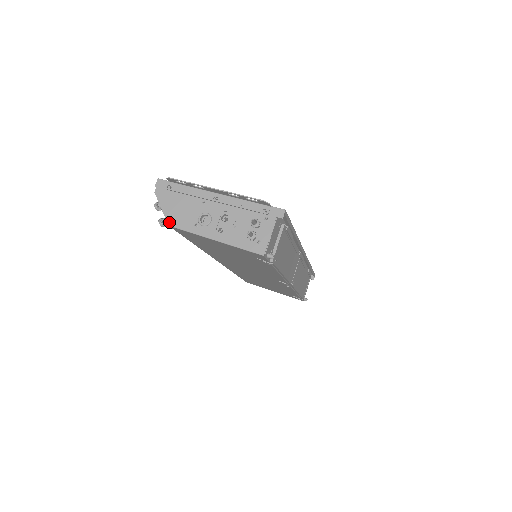
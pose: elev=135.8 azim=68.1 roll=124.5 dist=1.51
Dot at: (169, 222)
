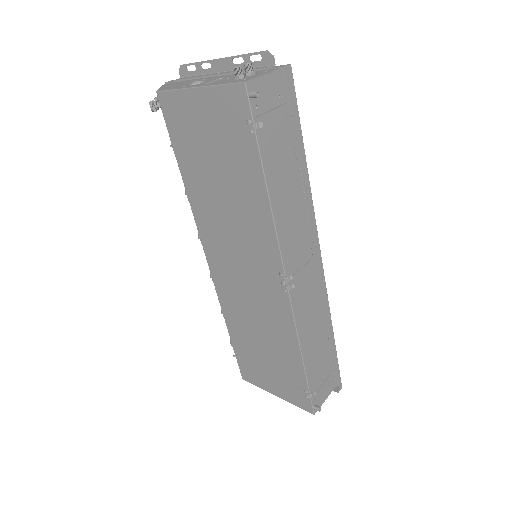
Dot at: (159, 90)
